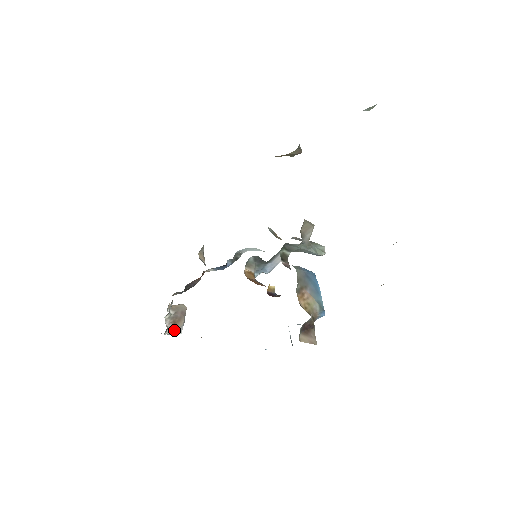
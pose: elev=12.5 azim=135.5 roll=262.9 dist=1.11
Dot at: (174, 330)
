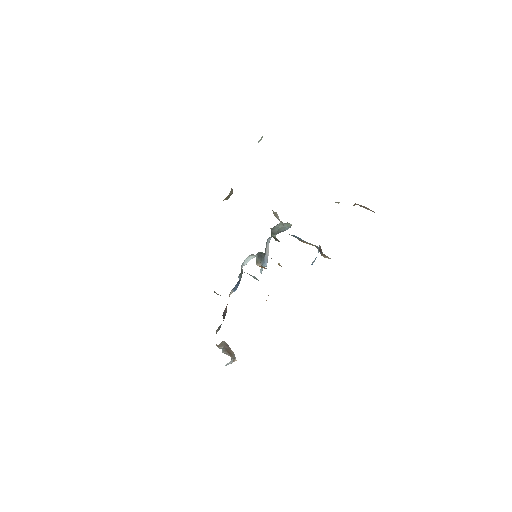
Dot at: (233, 357)
